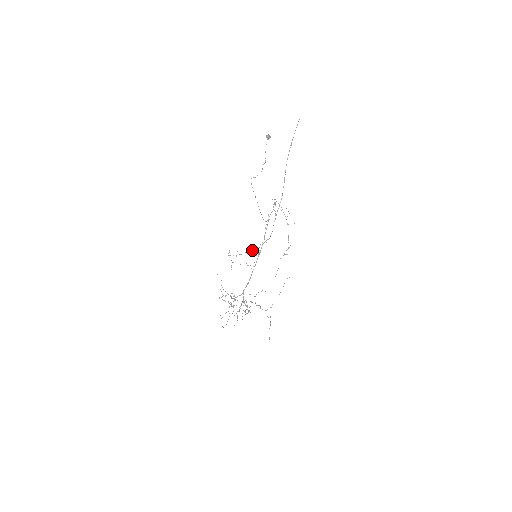
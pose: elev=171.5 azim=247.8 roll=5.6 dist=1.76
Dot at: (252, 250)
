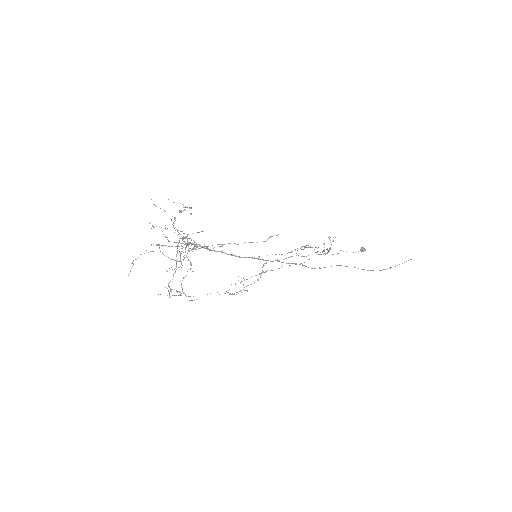
Dot at: occluded
